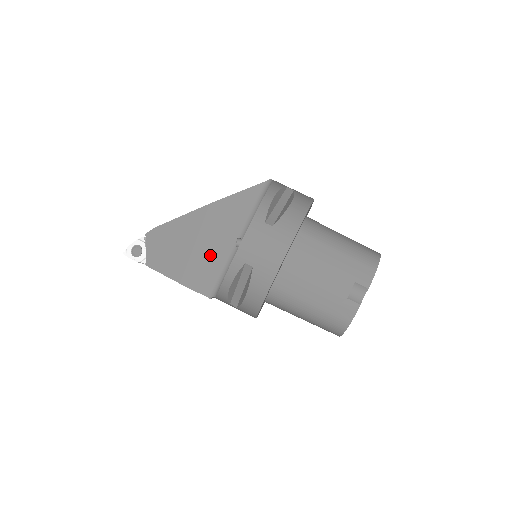
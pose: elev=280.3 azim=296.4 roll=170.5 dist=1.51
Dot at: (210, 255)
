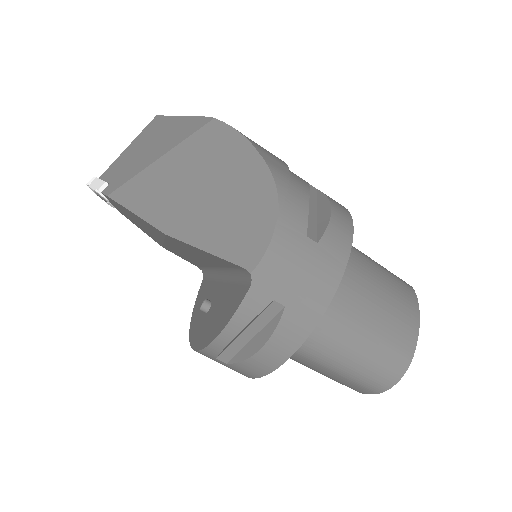
Dot at: (187, 255)
